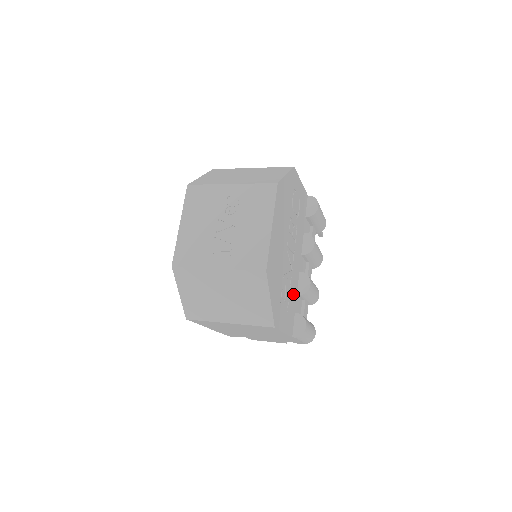
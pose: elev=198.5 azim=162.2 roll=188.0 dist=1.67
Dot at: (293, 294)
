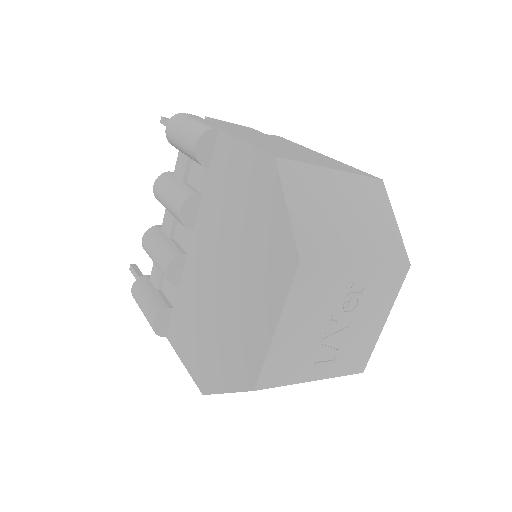
Dot at: occluded
